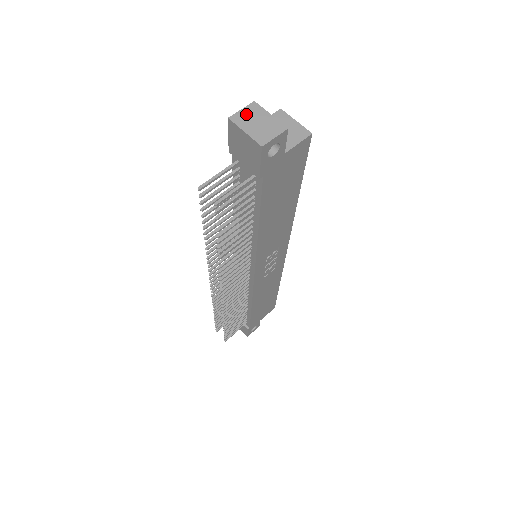
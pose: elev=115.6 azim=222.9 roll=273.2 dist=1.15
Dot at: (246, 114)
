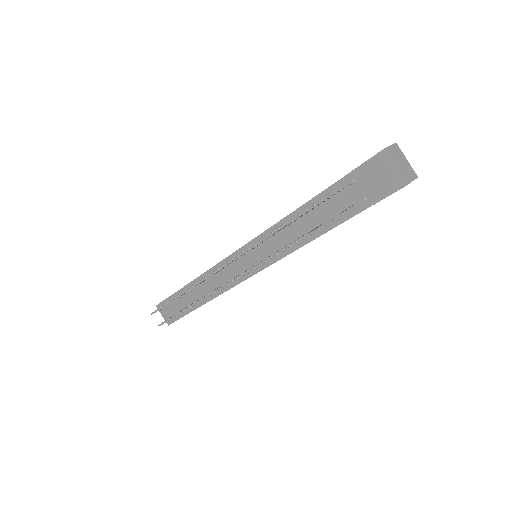
Dot at: (394, 151)
